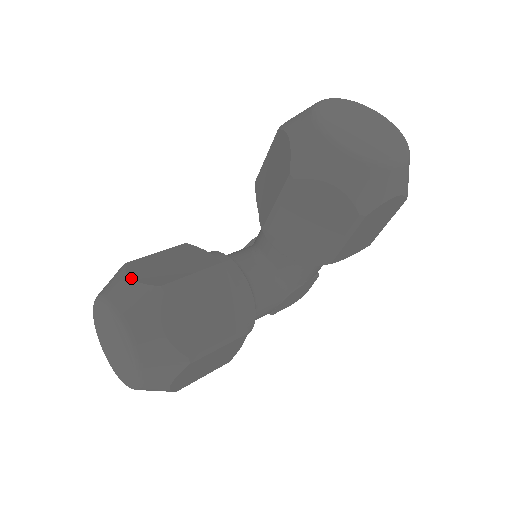
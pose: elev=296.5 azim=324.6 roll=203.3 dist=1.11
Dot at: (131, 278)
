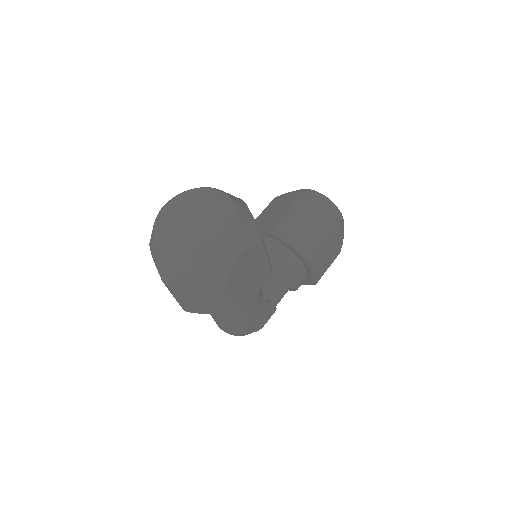
Dot at: occluded
